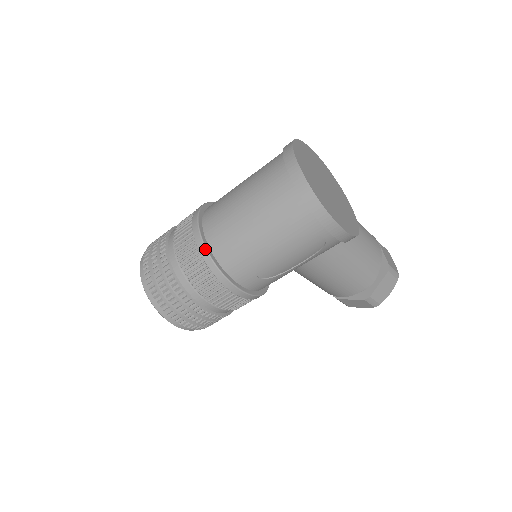
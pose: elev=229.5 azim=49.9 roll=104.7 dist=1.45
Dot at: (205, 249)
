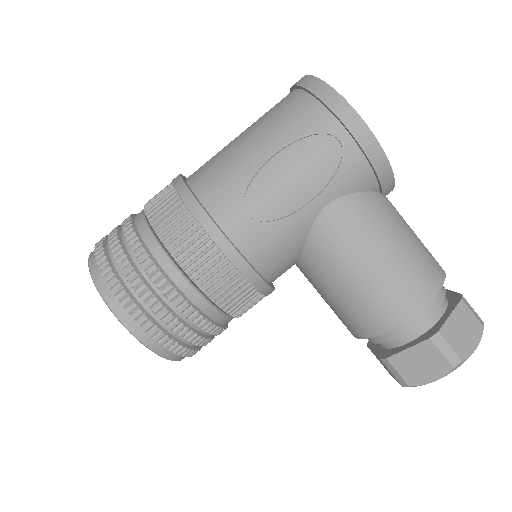
Dot at: (180, 179)
